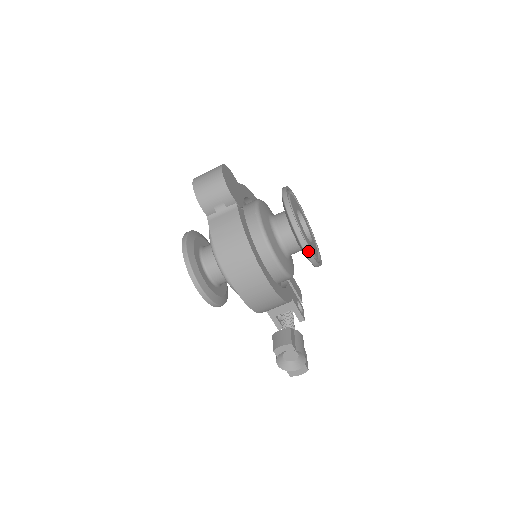
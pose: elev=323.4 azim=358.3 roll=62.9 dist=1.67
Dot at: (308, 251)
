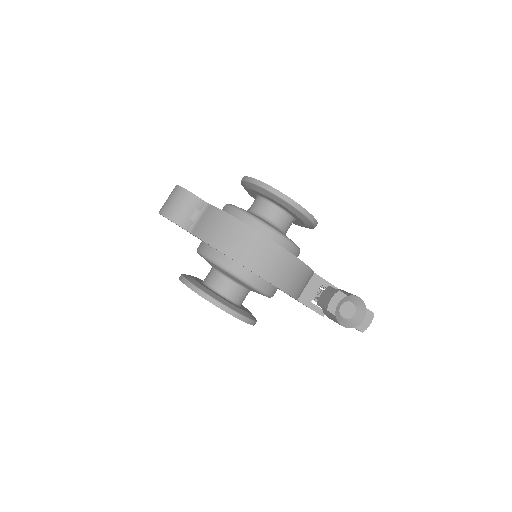
Dot at: (295, 204)
